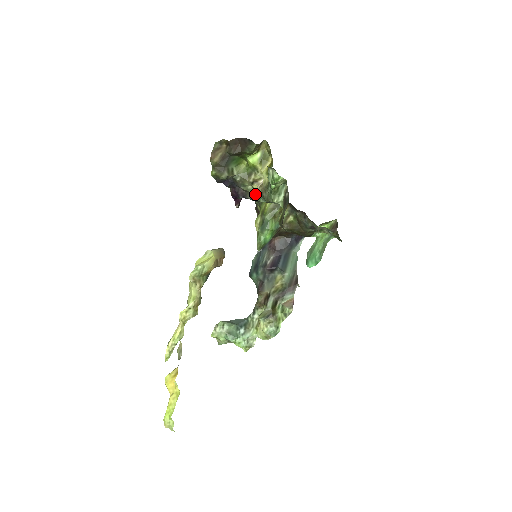
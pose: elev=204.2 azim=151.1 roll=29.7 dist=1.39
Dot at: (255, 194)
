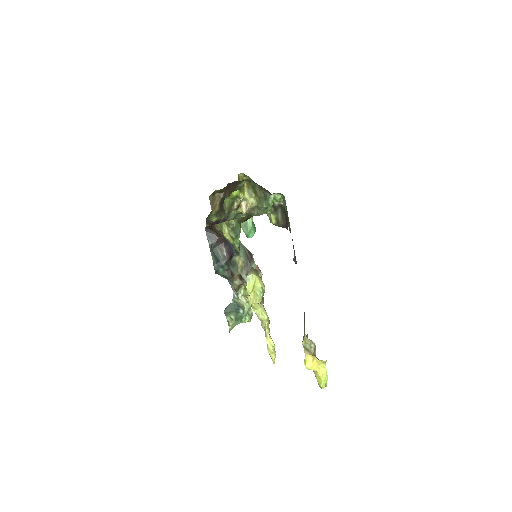
Dot at: (236, 215)
